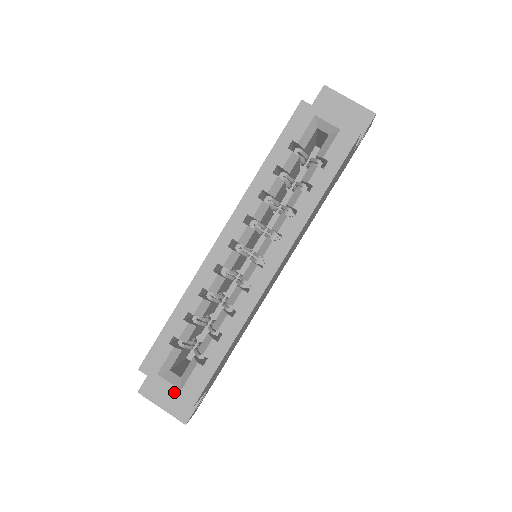
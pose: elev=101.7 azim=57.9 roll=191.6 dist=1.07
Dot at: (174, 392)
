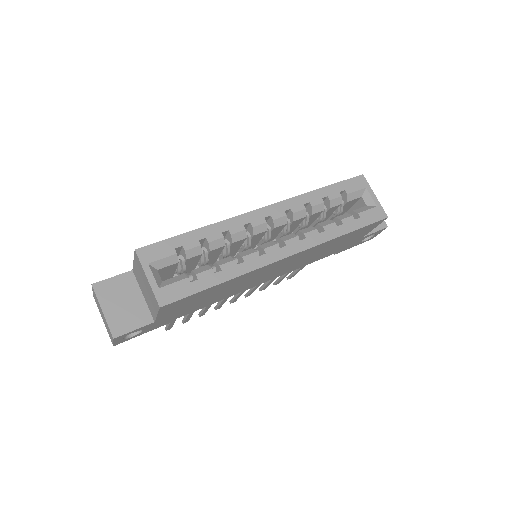
Dot at: (152, 286)
